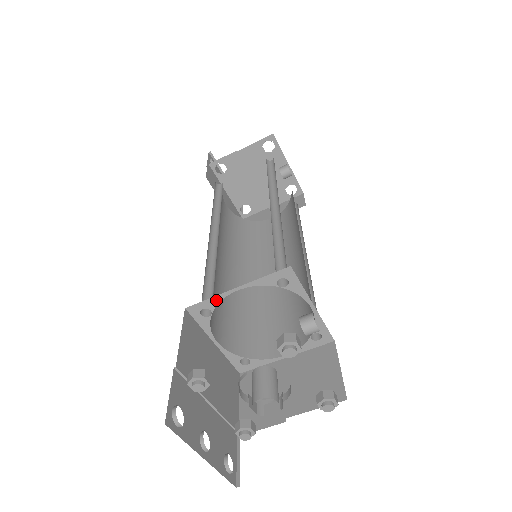
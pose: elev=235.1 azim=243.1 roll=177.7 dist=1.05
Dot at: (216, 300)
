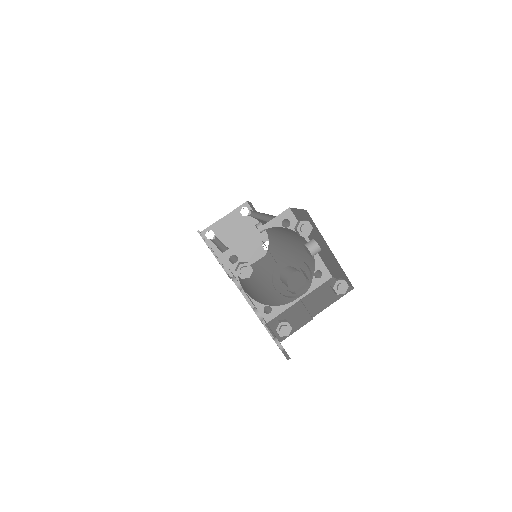
Dot at: (240, 246)
